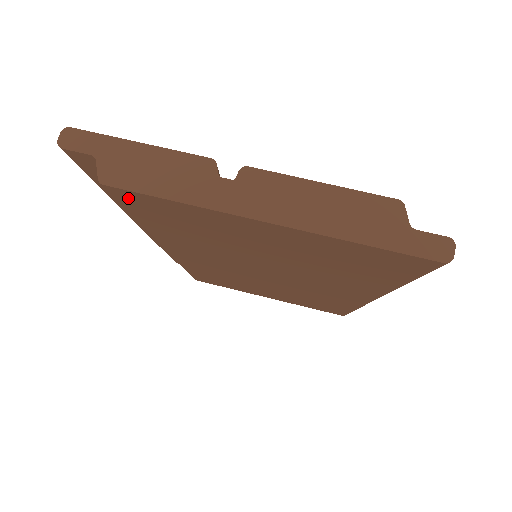
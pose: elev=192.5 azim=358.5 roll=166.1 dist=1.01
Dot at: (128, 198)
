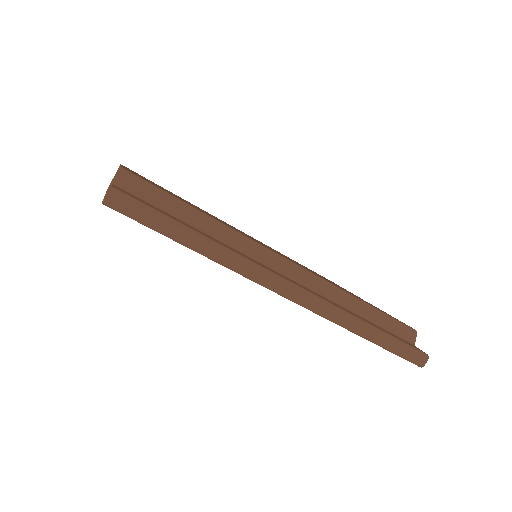
Dot at: occluded
